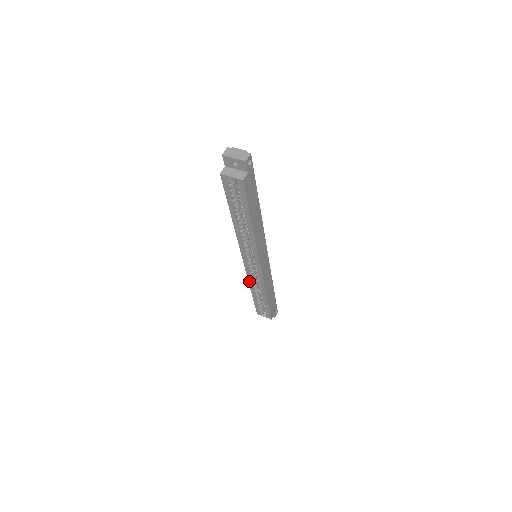
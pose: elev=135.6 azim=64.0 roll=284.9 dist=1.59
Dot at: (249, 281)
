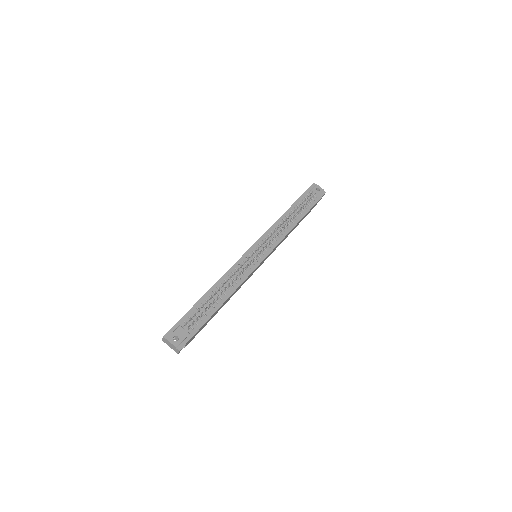
Dot at: occluded
